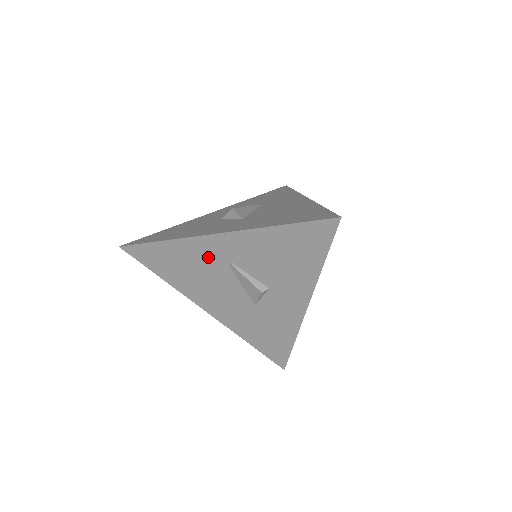
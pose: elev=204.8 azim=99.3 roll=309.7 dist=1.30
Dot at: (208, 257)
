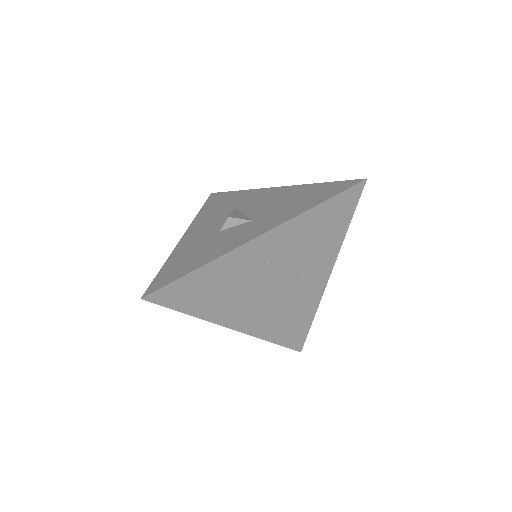
Dot at: (245, 266)
